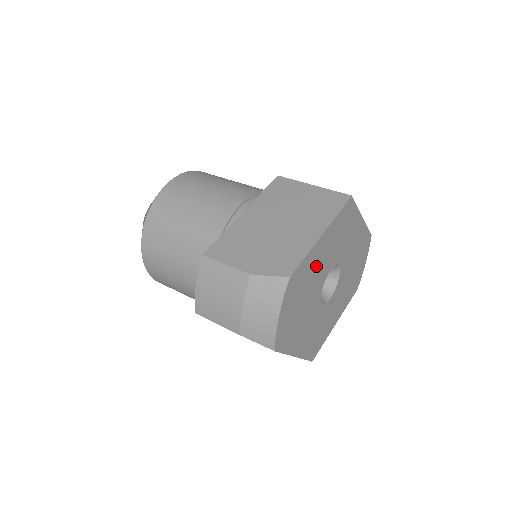
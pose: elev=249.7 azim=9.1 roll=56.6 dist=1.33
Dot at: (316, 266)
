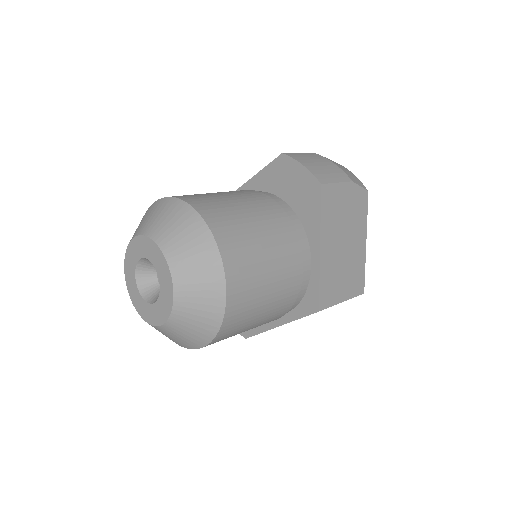
Dot at: occluded
